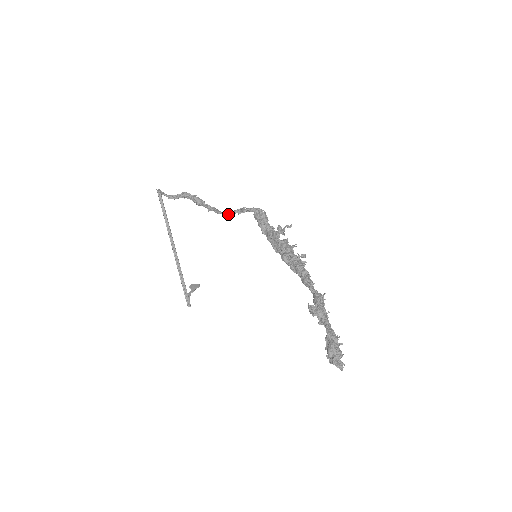
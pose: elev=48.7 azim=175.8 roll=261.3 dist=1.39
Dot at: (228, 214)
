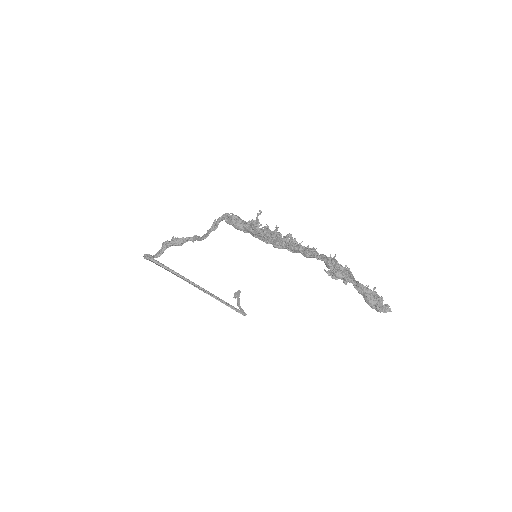
Dot at: occluded
